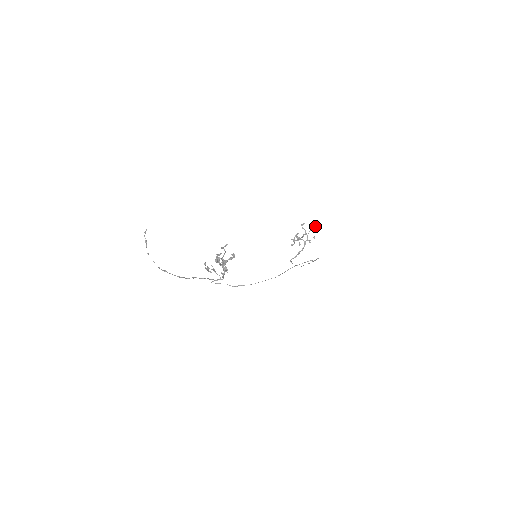
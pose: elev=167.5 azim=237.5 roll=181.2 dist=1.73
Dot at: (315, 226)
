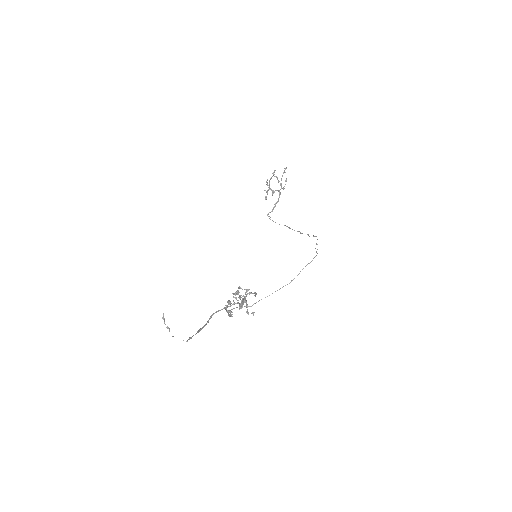
Dot at: (285, 169)
